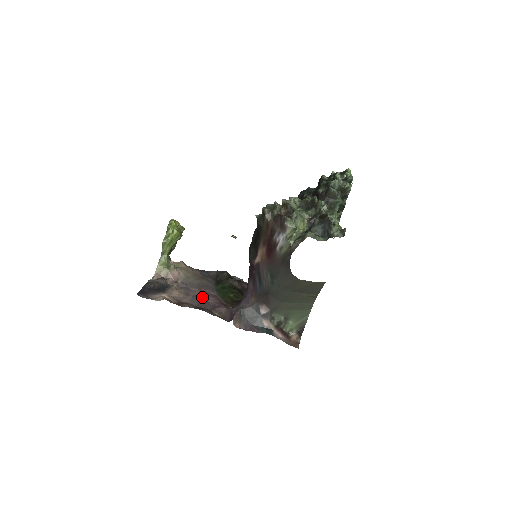
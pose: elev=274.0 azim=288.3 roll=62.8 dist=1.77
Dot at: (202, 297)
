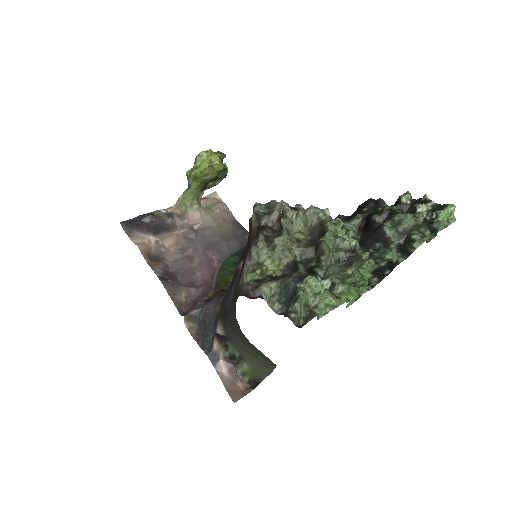
Dot at: (197, 262)
